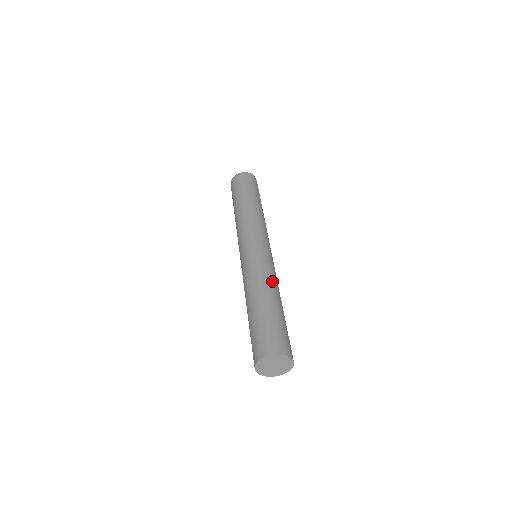
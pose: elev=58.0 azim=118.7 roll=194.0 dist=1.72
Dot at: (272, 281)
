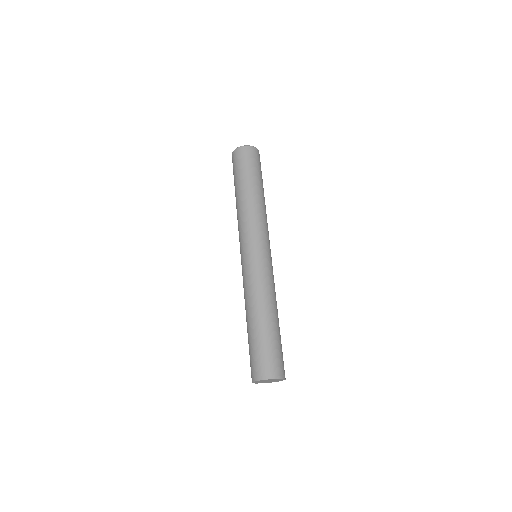
Dot at: (270, 295)
